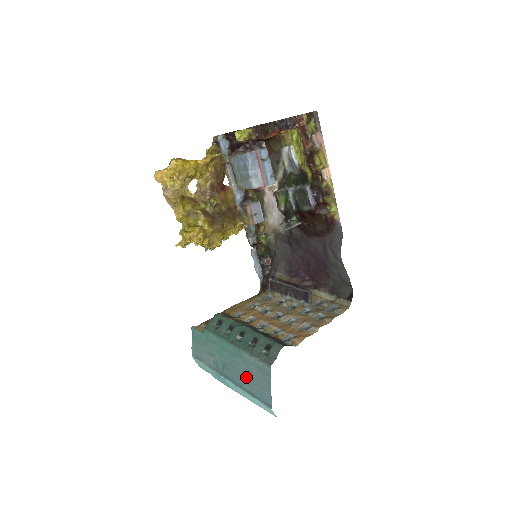
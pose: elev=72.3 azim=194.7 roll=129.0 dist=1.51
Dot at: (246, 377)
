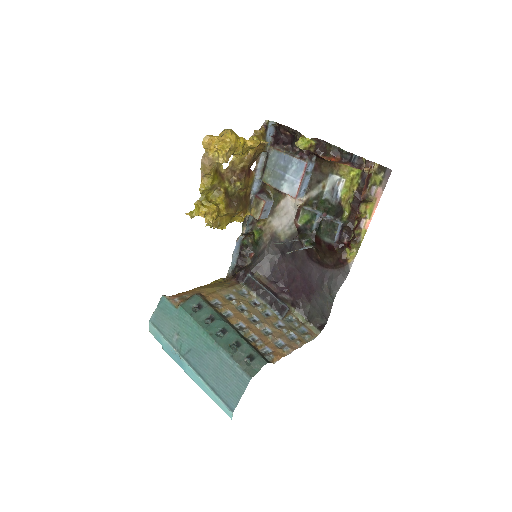
Dot at: (215, 373)
